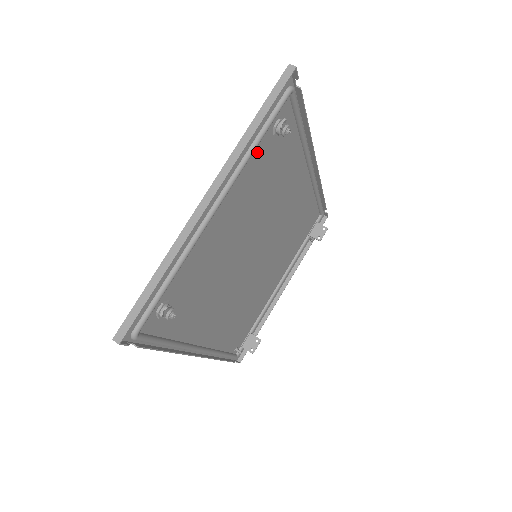
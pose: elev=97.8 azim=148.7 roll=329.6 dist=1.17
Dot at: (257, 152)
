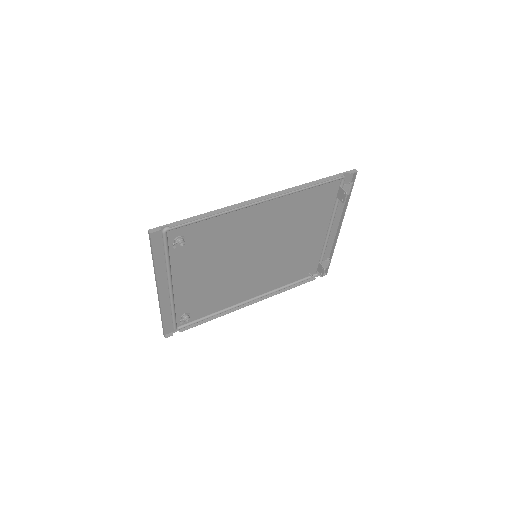
Dot at: (176, 256)
